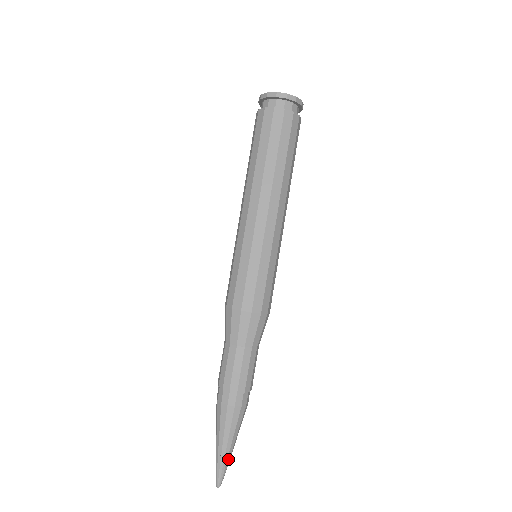
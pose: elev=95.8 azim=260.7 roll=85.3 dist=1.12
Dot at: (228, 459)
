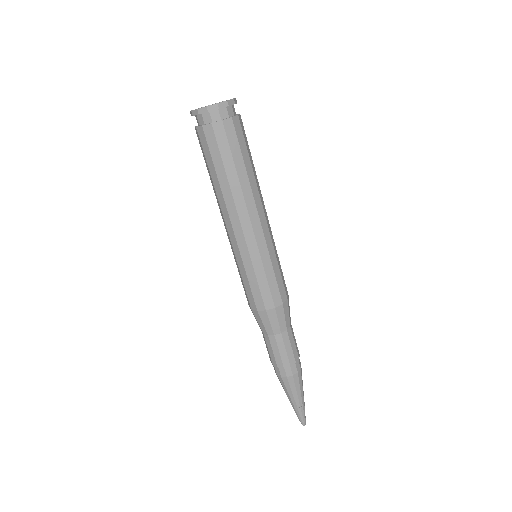
Dot at: (303, 407)
